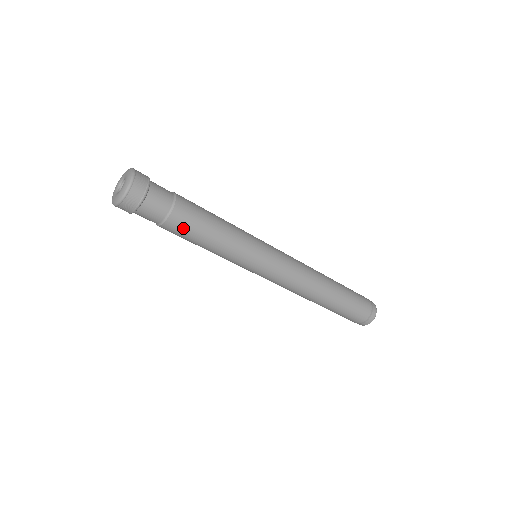
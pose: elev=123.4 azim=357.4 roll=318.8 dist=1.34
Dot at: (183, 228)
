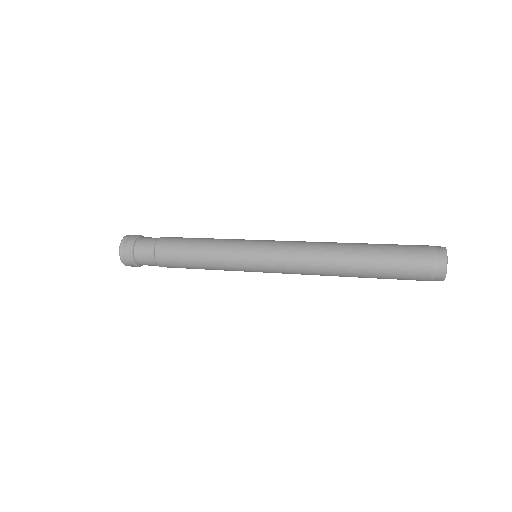
Dot at: (170, 247)
